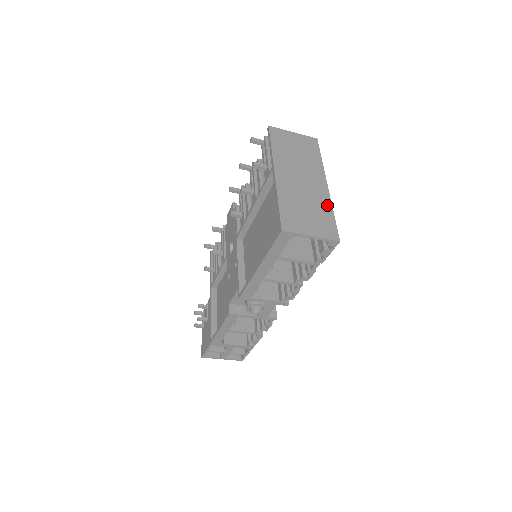
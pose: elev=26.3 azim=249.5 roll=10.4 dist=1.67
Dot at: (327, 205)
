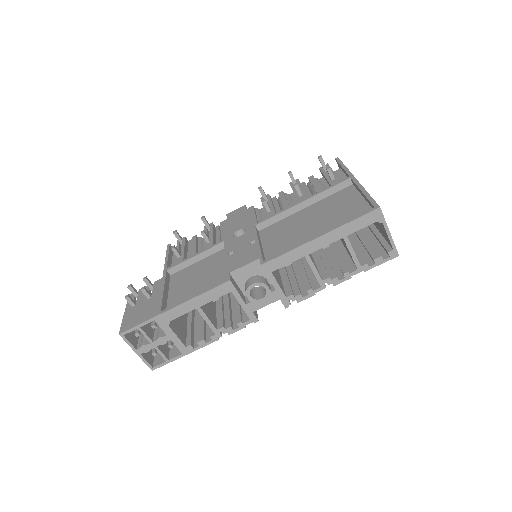
Dot at: occluded
